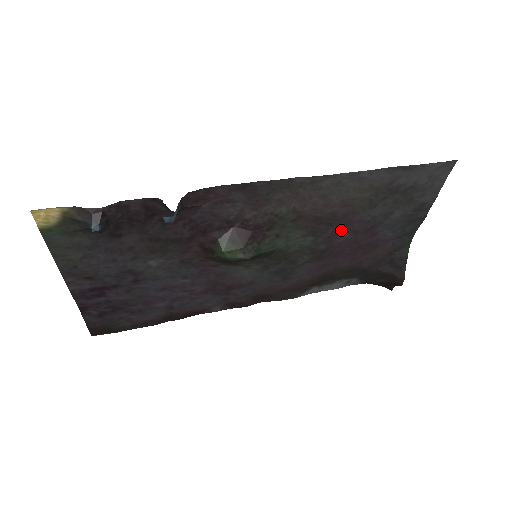
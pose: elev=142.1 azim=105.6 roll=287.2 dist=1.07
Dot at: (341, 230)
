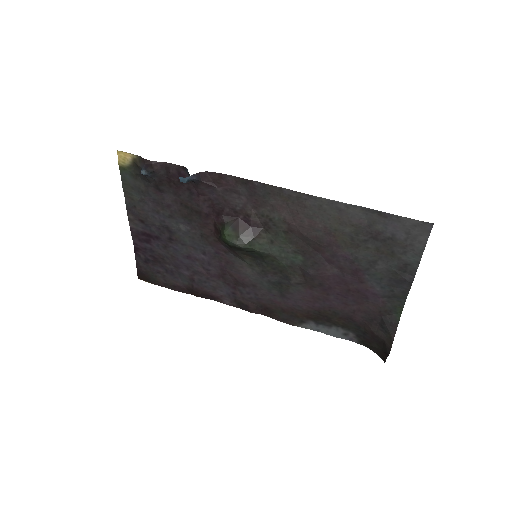
Dot at: (329, 261)
